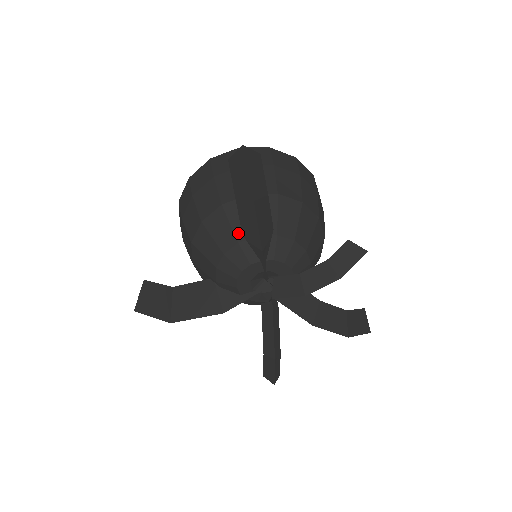
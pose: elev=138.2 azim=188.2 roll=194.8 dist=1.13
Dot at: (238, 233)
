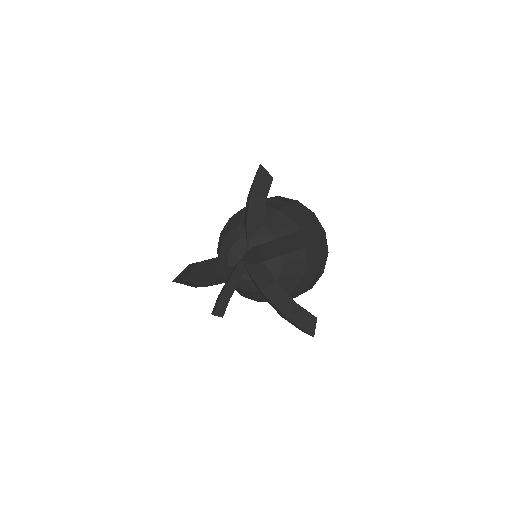
Dot at: (242, 221)
